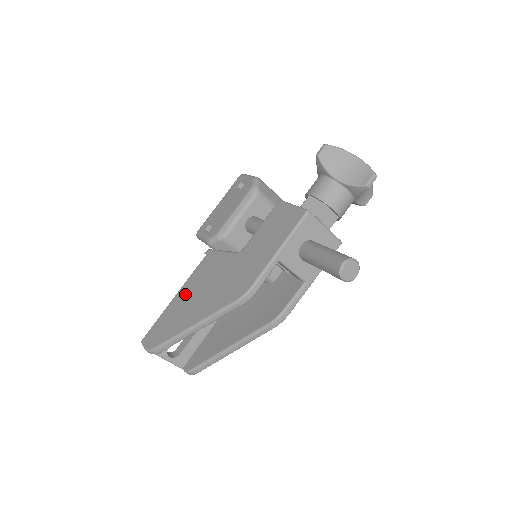
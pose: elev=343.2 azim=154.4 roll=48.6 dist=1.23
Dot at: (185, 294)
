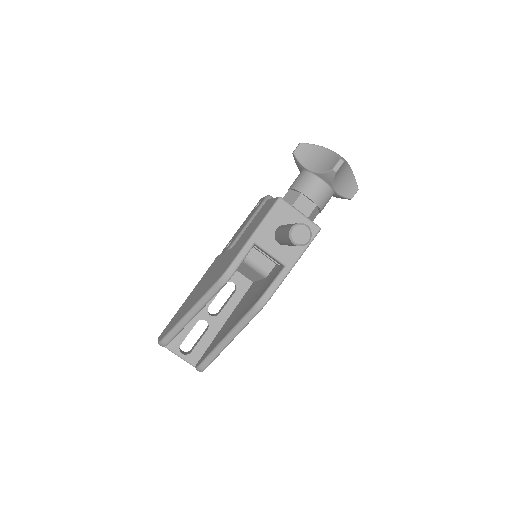
Dot at: (193, 292)
